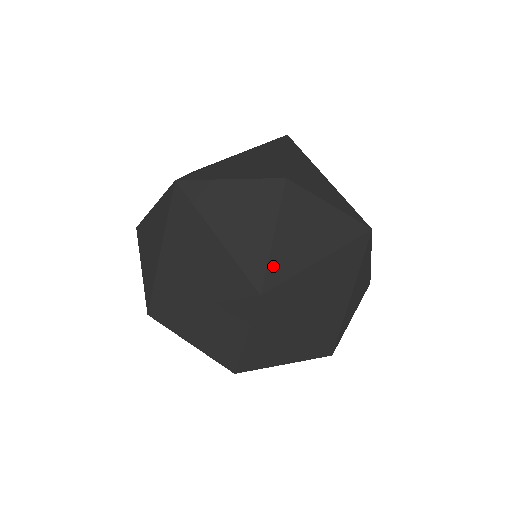
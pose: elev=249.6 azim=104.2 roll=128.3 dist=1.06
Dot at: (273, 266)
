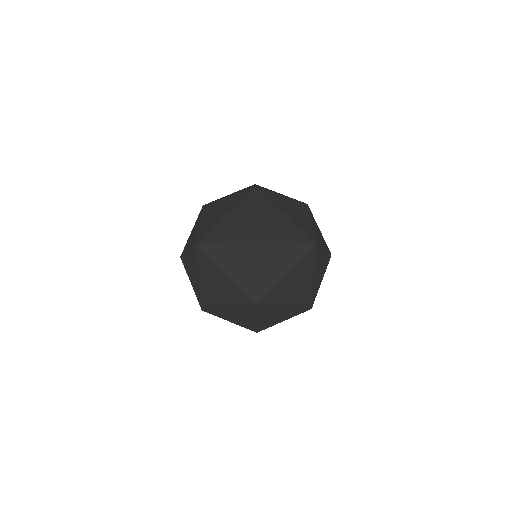
Dot at: (260, 288)
